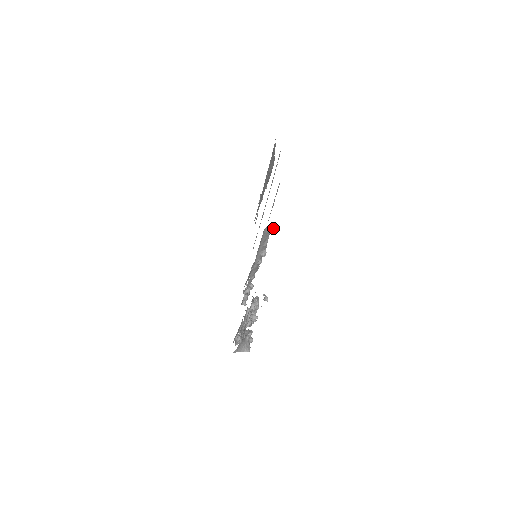
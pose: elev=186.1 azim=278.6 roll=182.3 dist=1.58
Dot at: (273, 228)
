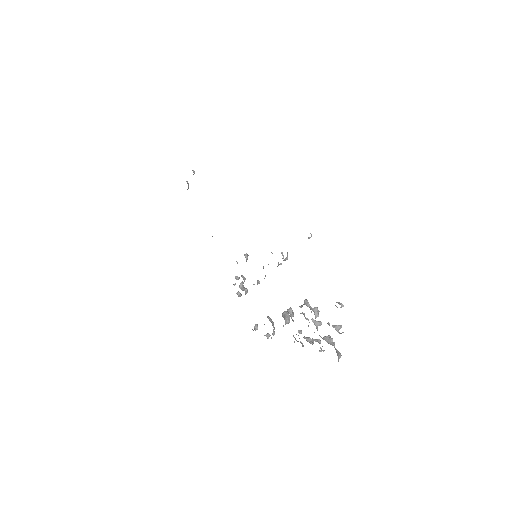
Dot at: (310, 237)
